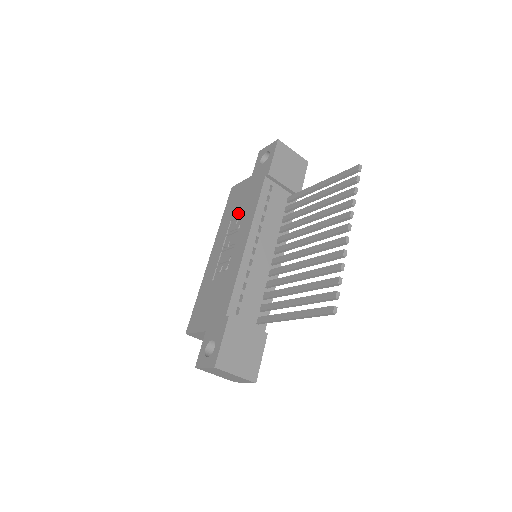
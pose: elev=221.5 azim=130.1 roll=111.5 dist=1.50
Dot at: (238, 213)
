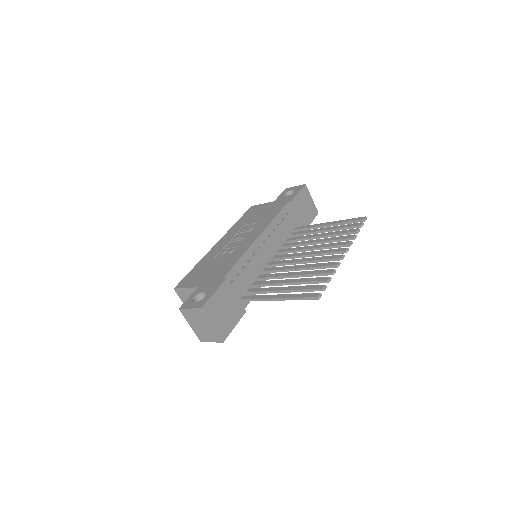
Dot at: (254, 221)
